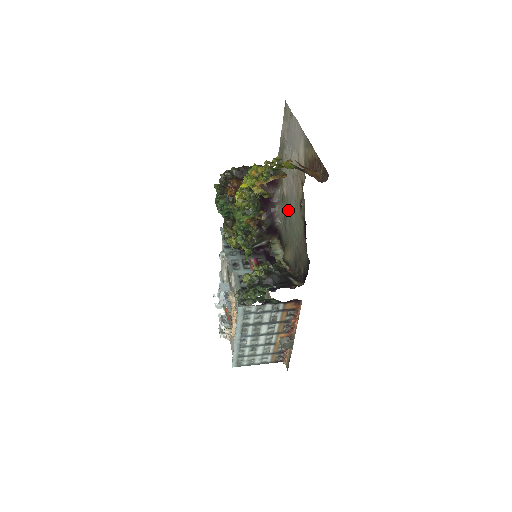
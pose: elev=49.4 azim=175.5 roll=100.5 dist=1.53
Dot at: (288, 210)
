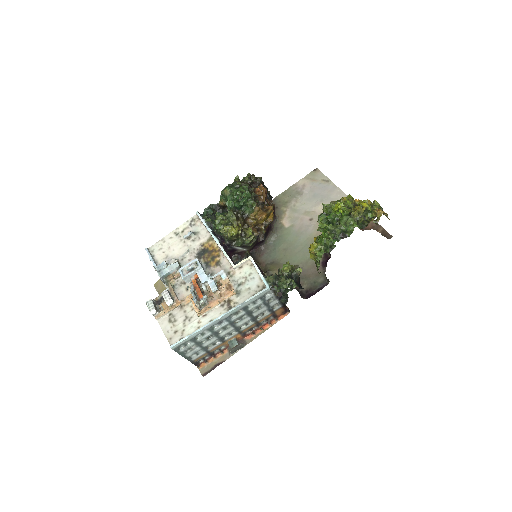
Dot at: (289, 238)
